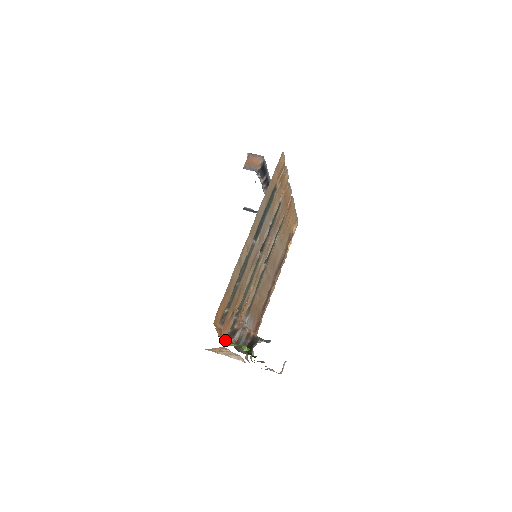
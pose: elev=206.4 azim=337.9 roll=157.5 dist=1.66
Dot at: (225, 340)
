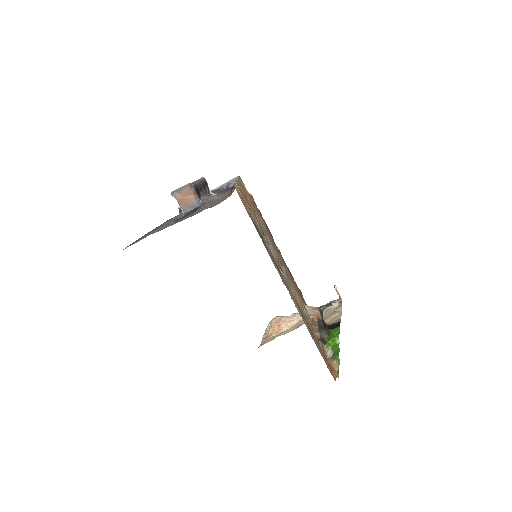
Dot at: (331, 362)
